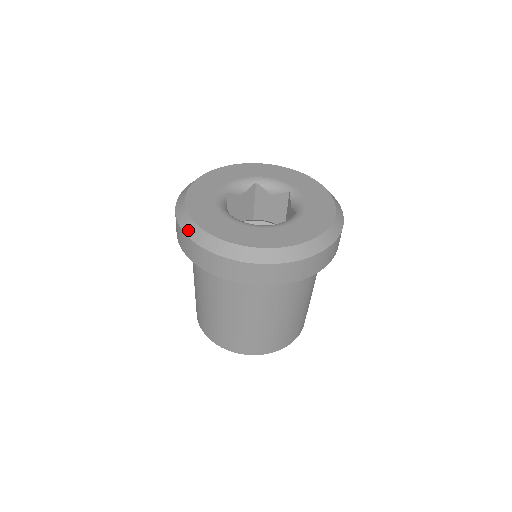
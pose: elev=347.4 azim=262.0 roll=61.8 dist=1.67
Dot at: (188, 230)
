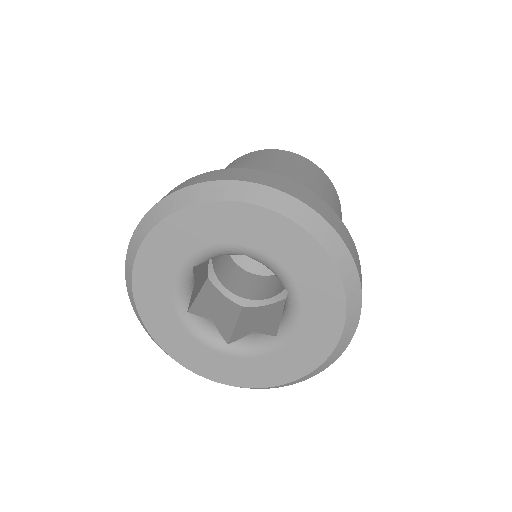
Dot at: (137, 316)
